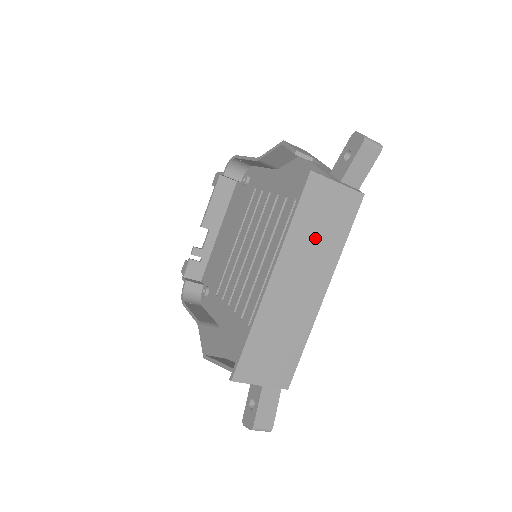
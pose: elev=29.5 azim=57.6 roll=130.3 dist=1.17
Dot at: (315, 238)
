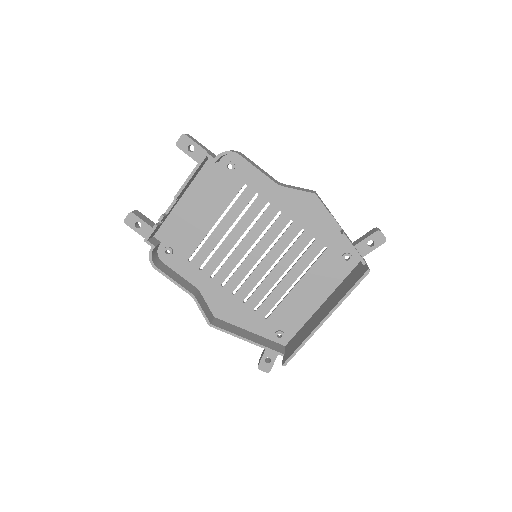
Dot at: occluded
